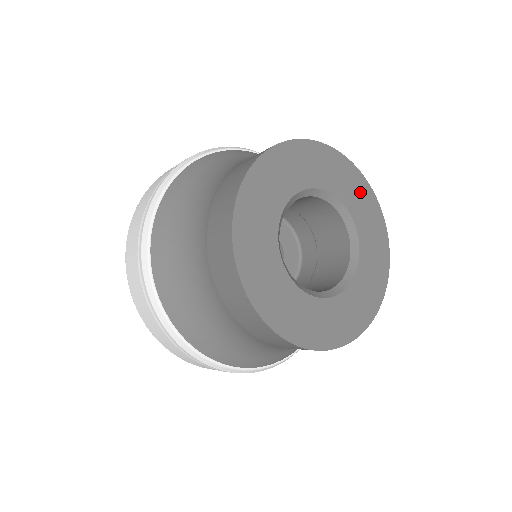
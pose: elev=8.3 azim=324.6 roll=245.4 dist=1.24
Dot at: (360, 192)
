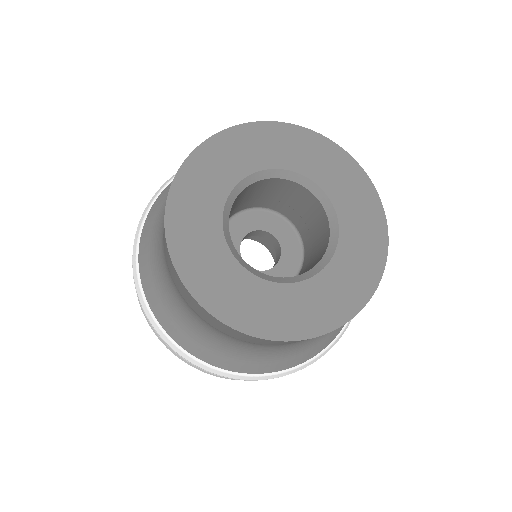
Dot at: (294, 142)
